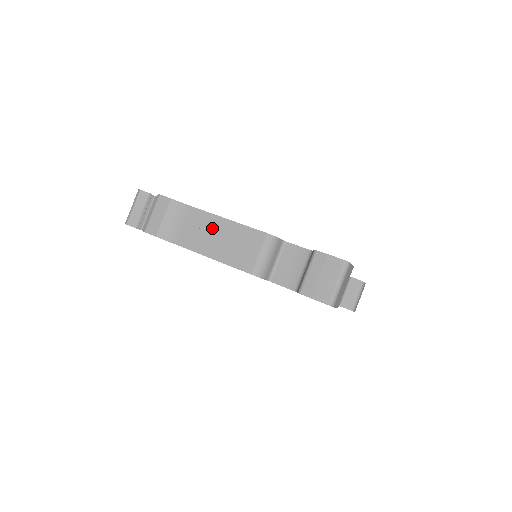
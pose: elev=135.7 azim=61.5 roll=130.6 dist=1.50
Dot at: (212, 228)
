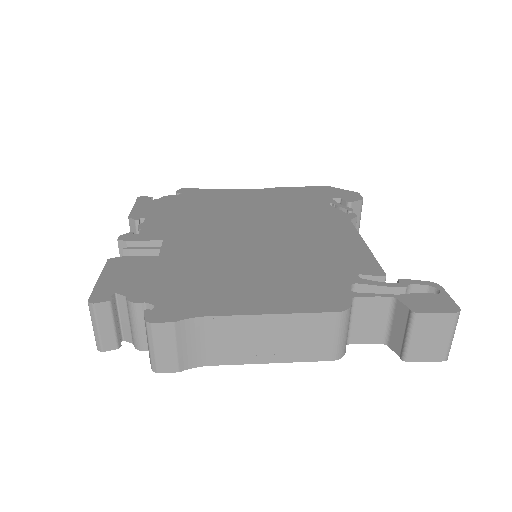
Dot at: (256, 332)
